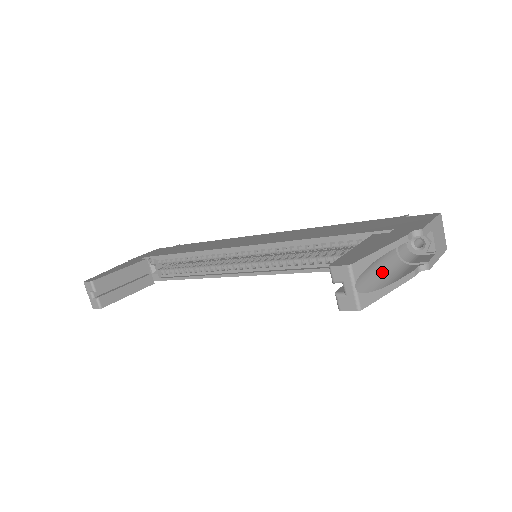
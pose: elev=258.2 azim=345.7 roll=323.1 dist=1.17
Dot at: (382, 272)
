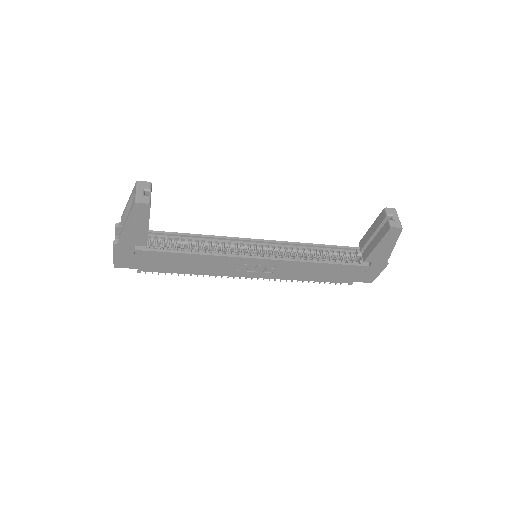
Dot at: occluded
